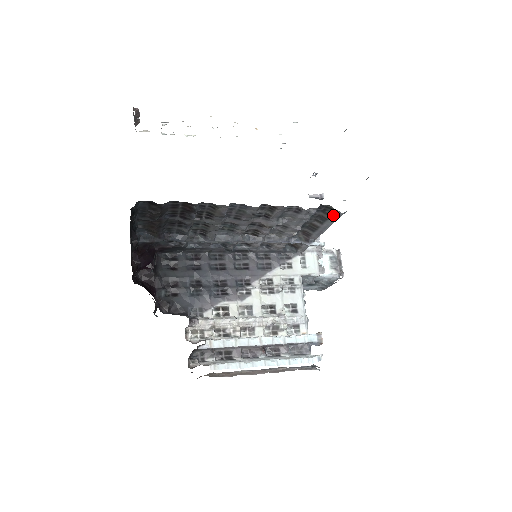
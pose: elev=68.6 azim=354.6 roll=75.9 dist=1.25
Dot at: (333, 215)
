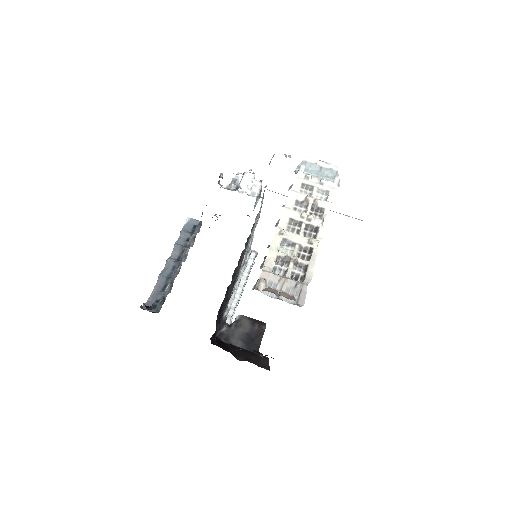
Dot at: occluded
